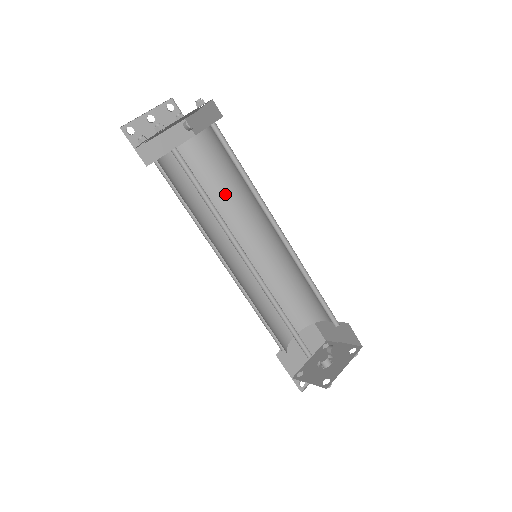
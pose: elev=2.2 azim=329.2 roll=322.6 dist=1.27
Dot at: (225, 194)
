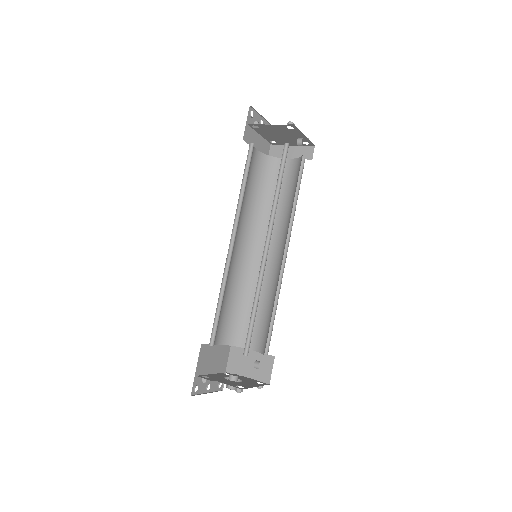
Dot at: (259, 205)
